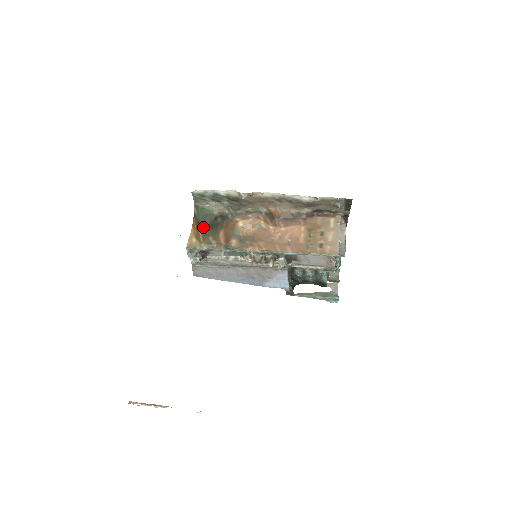
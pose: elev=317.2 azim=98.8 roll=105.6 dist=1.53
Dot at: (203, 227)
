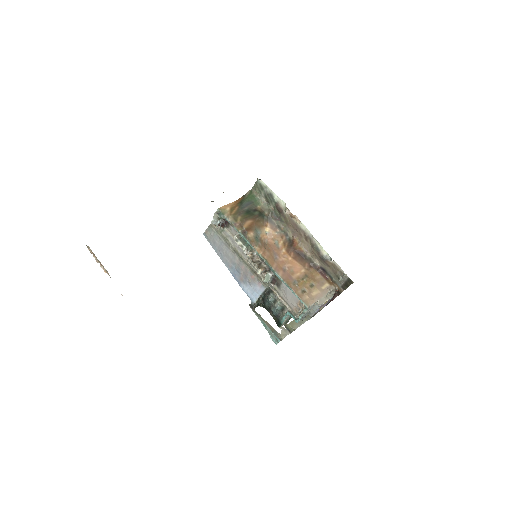
Dot at: (242, 207)
